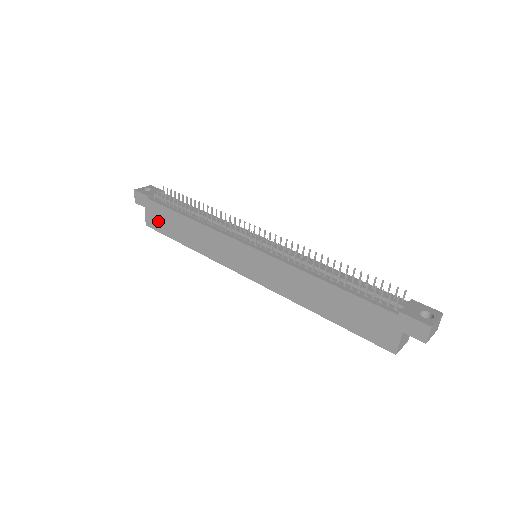
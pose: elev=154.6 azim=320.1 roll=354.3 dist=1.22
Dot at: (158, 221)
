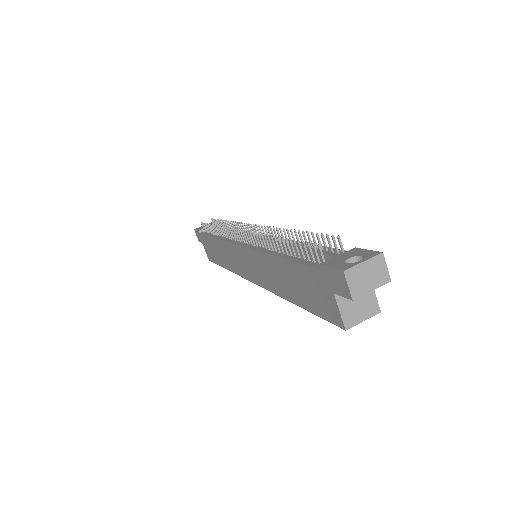
Dot at: (209, 252)
